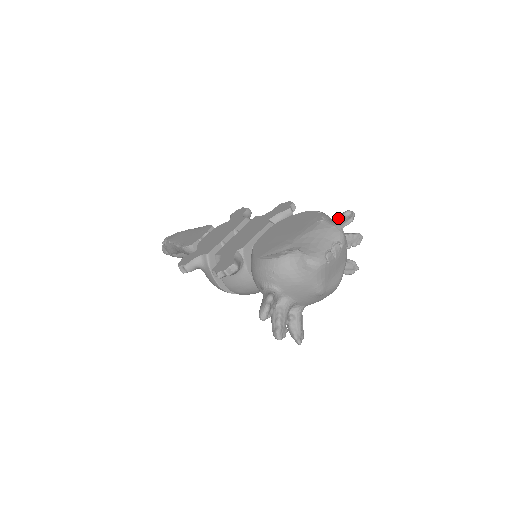
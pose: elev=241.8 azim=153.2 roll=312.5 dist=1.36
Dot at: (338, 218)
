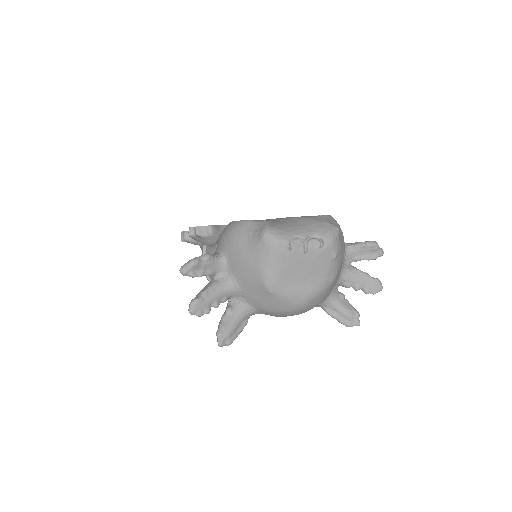
Dot at: (356, 242)
